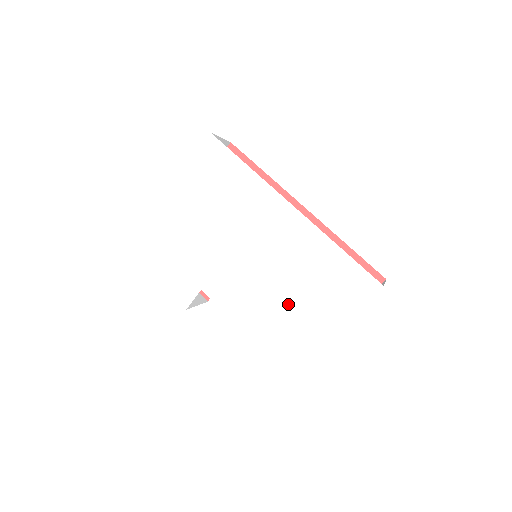
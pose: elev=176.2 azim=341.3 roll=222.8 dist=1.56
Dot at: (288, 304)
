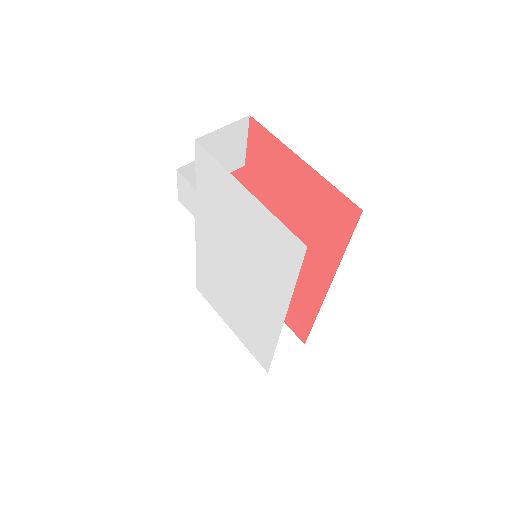
Dot at: (227, 299)
